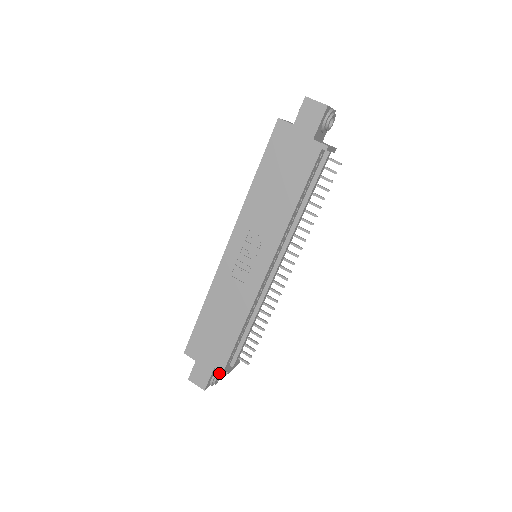
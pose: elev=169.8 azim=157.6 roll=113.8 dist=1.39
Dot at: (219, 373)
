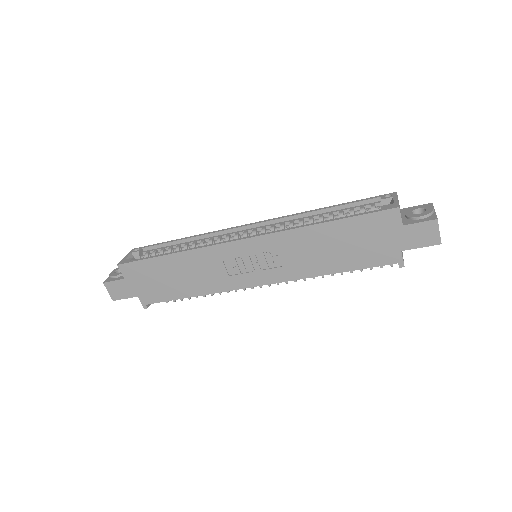
Dot at: occluded
